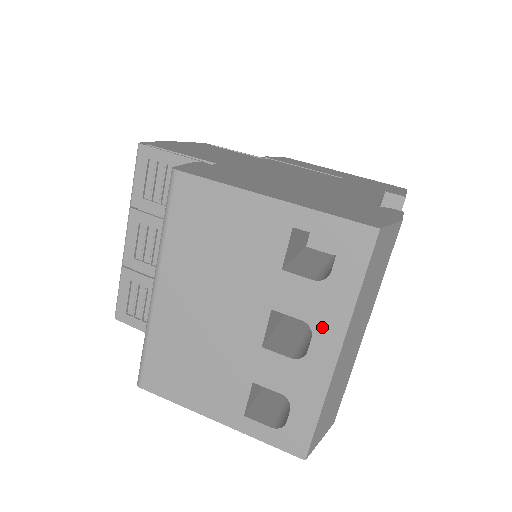
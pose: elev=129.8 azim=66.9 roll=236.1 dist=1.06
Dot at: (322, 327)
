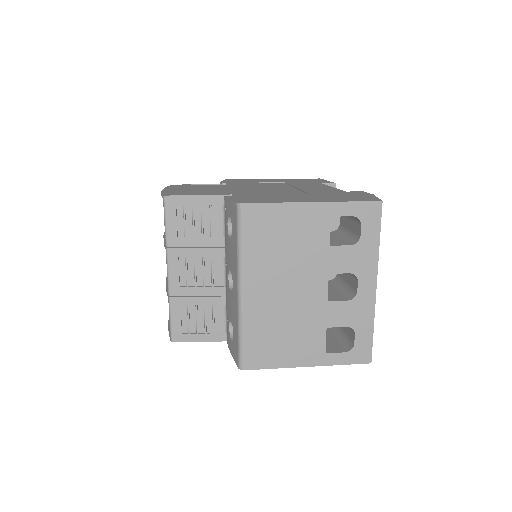
Dot at: (363, 272)
